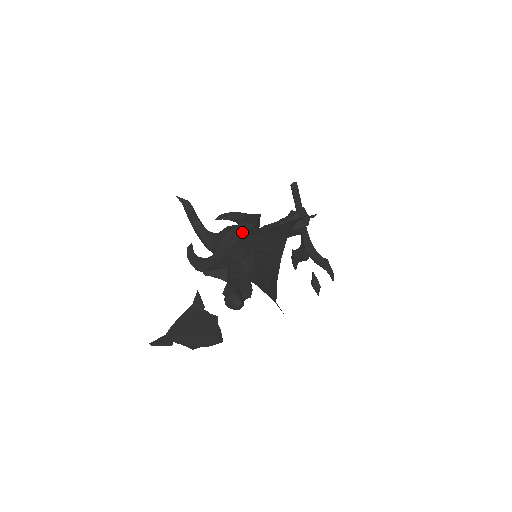
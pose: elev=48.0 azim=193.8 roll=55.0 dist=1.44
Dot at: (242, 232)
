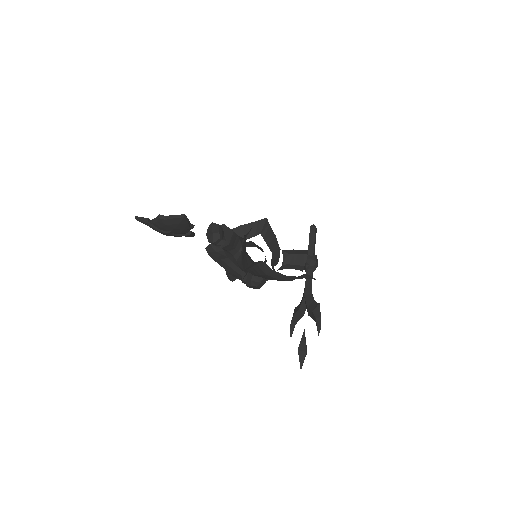
Dot at: (254, 222)
